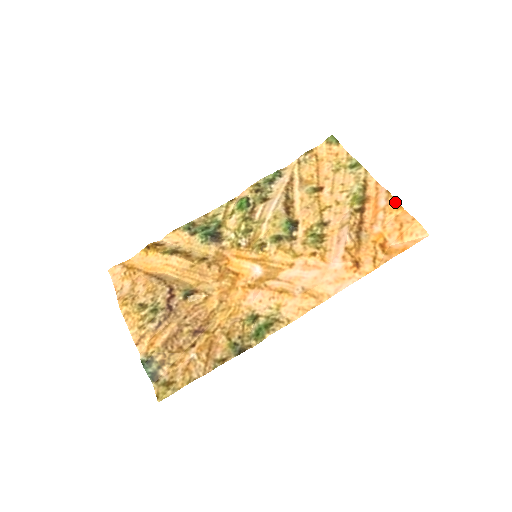
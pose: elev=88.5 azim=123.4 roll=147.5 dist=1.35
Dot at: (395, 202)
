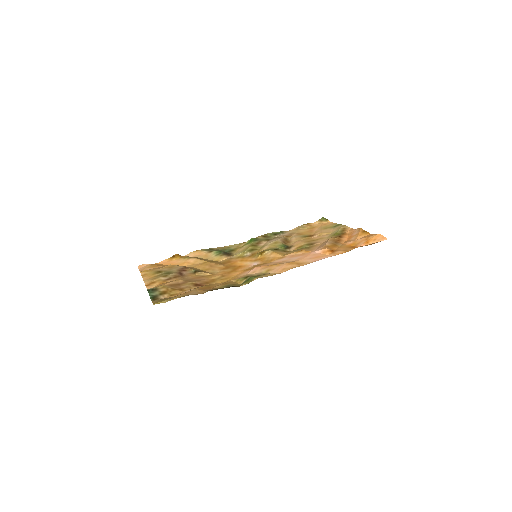
Dot at: (364, 231)
